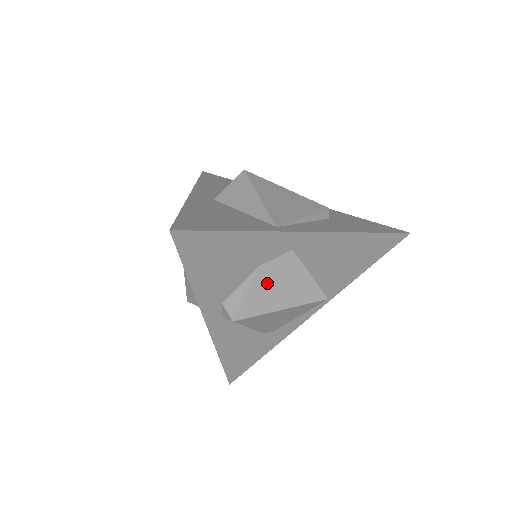
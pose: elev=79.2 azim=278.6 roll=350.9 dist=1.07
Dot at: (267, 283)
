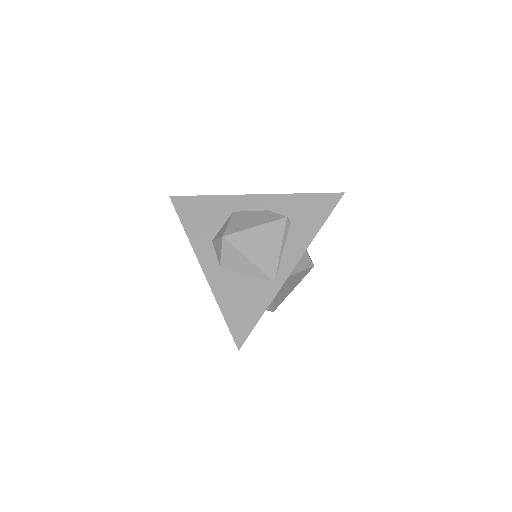
Dot at: (281, 293)
